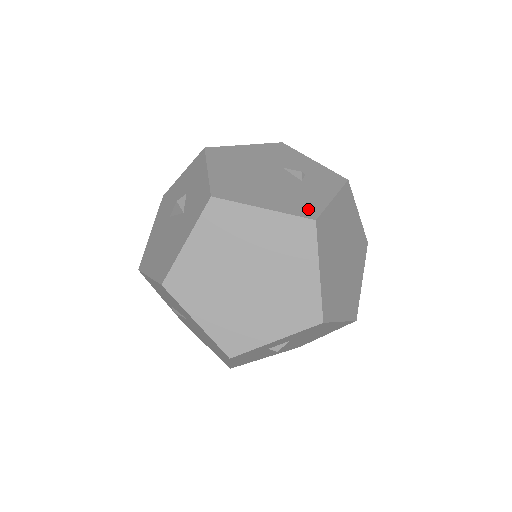
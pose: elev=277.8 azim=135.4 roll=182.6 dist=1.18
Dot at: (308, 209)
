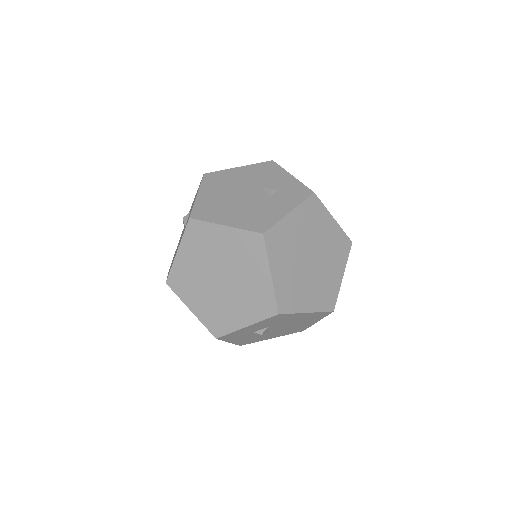
Dot at: (262, 224)
